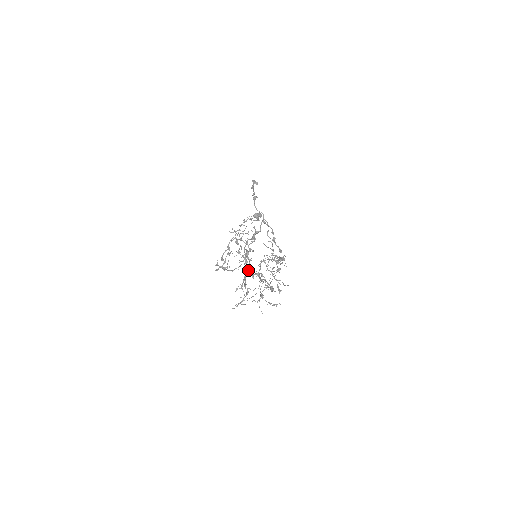
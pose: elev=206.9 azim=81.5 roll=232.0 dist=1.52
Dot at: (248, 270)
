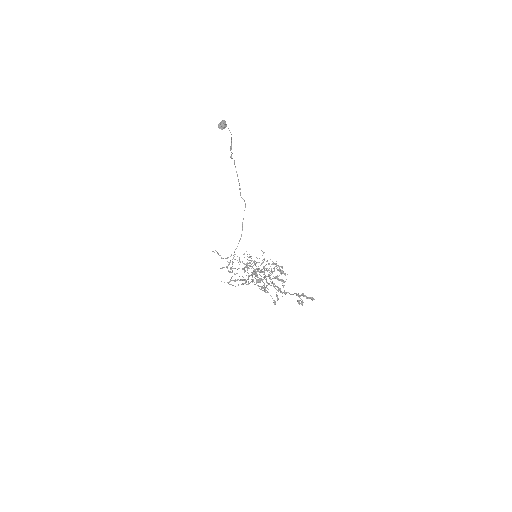
Dot at: occluded
